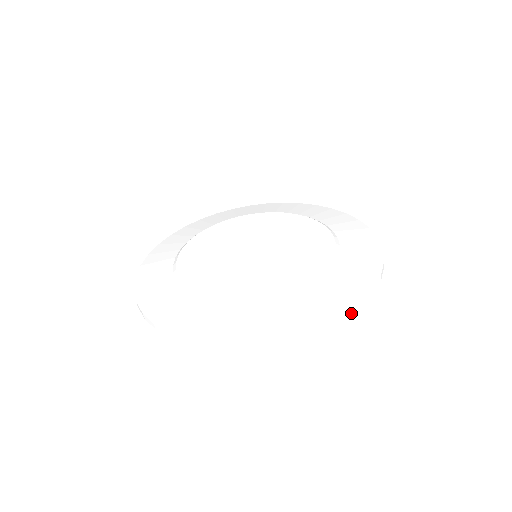
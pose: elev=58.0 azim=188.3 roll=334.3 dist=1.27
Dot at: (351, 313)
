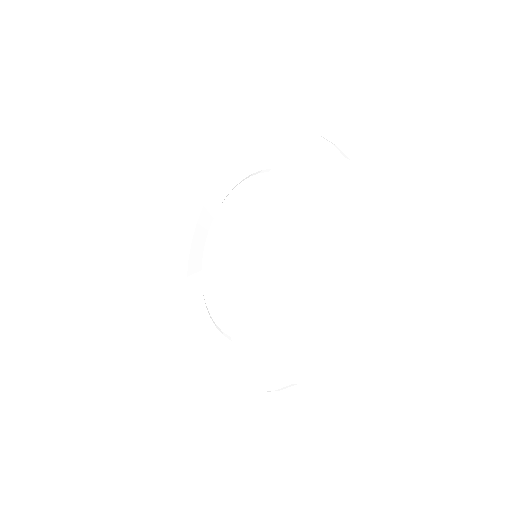
Dot at: (360, 297)
